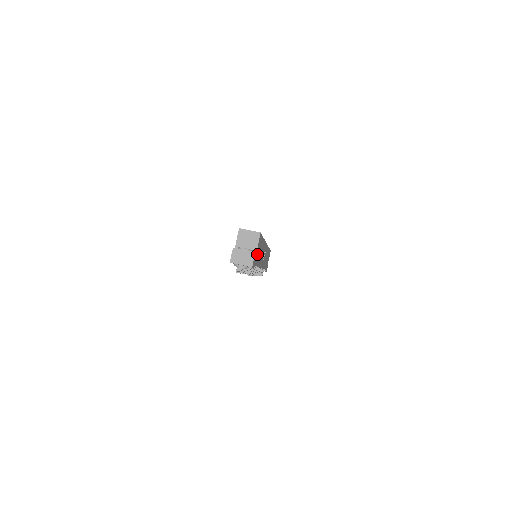
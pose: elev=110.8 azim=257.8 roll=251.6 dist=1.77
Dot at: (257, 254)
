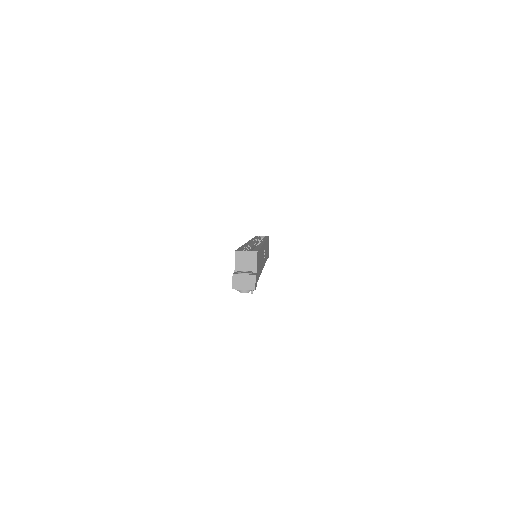
Dot at: occluded
